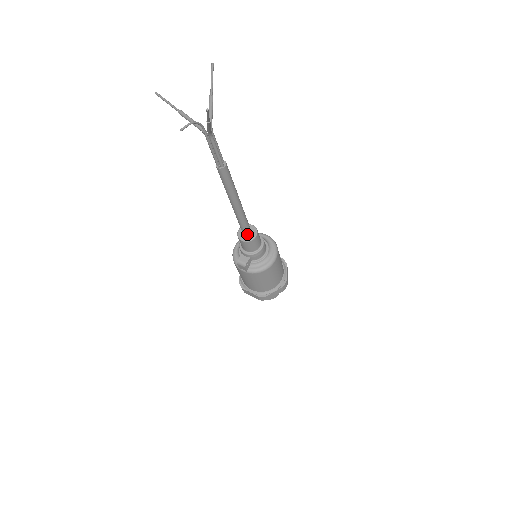
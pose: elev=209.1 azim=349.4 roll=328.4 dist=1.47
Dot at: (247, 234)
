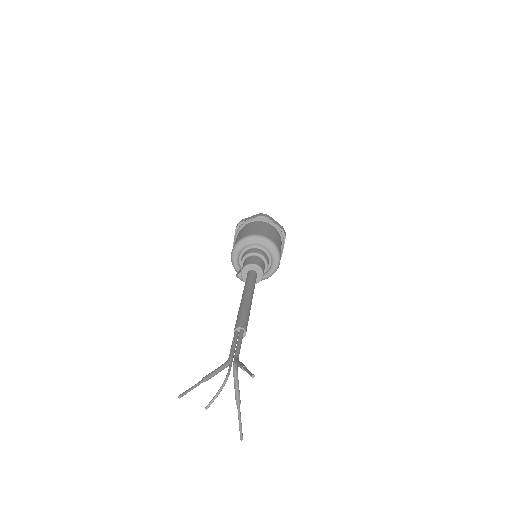
Dot at: occluded
